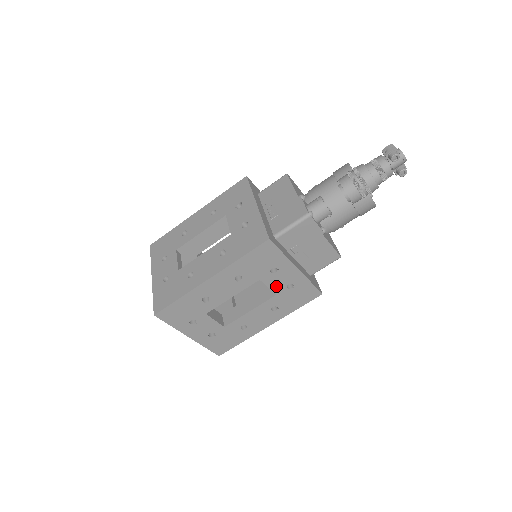
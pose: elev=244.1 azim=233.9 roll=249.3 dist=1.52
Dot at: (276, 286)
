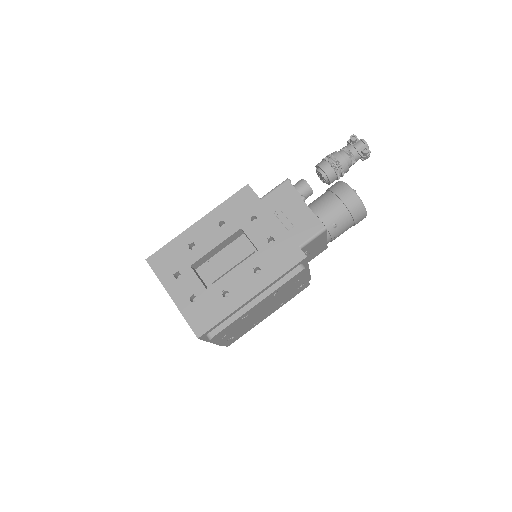
Dot at: (257, 239)
